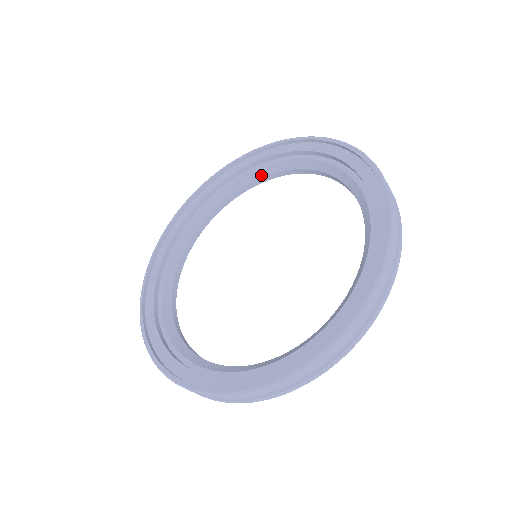
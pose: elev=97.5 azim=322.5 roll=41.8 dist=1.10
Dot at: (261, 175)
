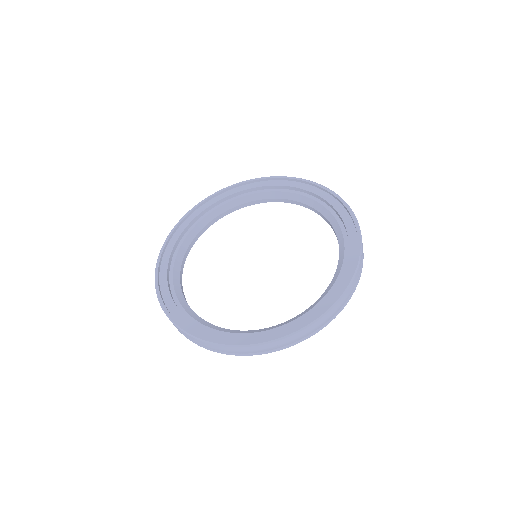
Dot at: (312, 205)
